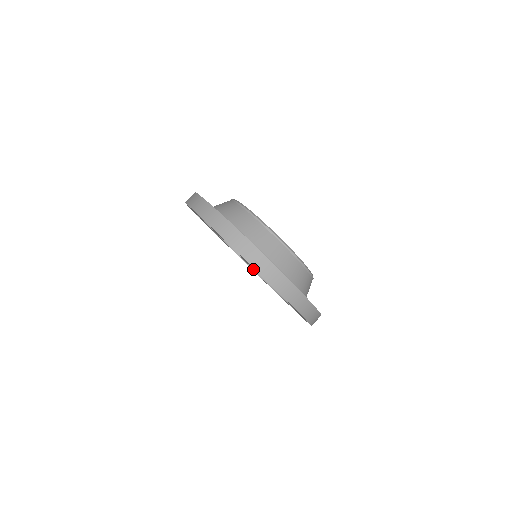
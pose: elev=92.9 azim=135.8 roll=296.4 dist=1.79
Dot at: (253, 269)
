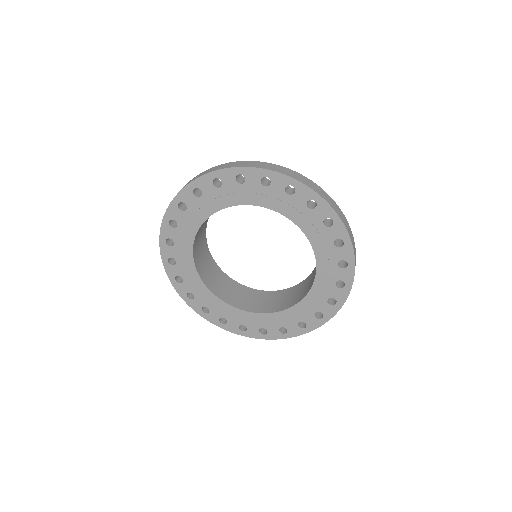
Dot at: (234, 306)
